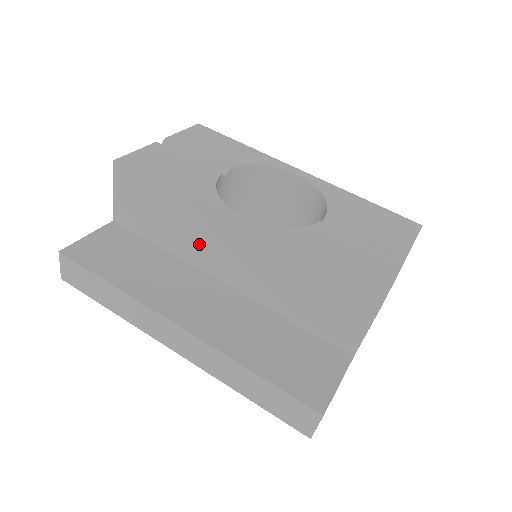
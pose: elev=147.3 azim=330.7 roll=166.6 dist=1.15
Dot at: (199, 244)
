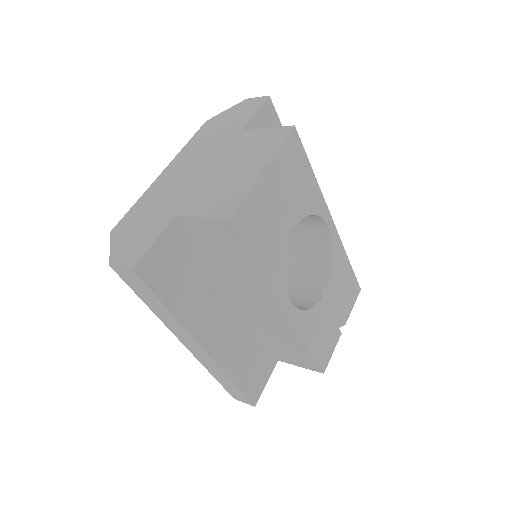
Dot at: (243, 287)
